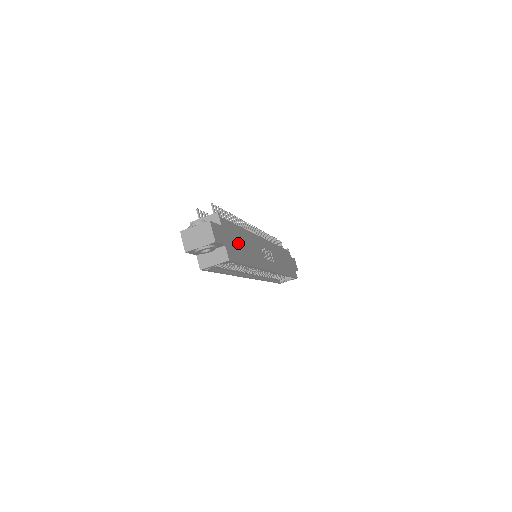
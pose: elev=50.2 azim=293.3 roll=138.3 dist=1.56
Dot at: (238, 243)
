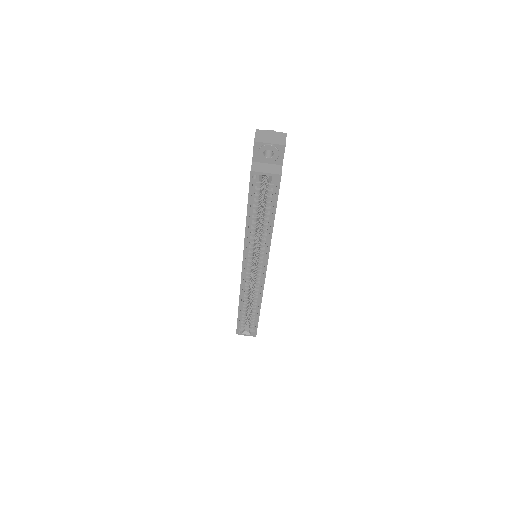
Dot at: occluded
